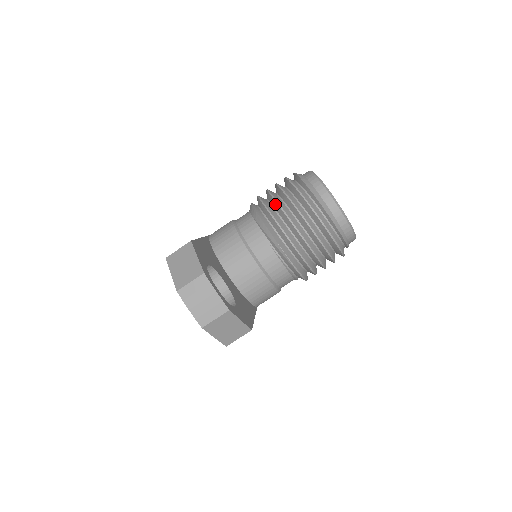
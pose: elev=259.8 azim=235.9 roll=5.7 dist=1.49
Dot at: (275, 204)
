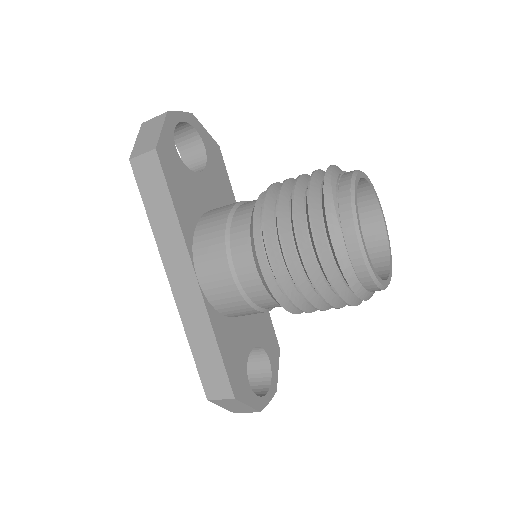
Dot at: (308, 302)
